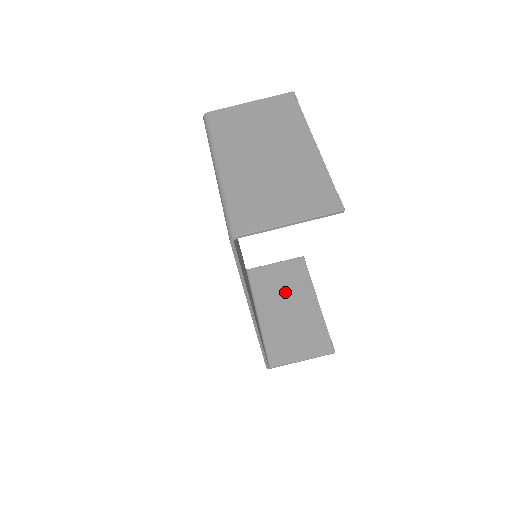
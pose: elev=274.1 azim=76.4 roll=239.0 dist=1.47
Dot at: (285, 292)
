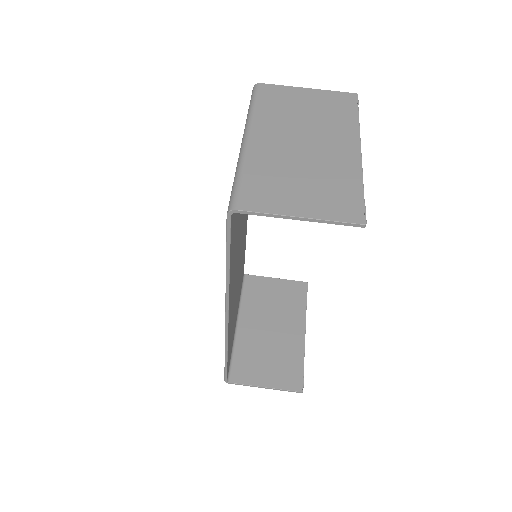
Dot at: (275, 311)
